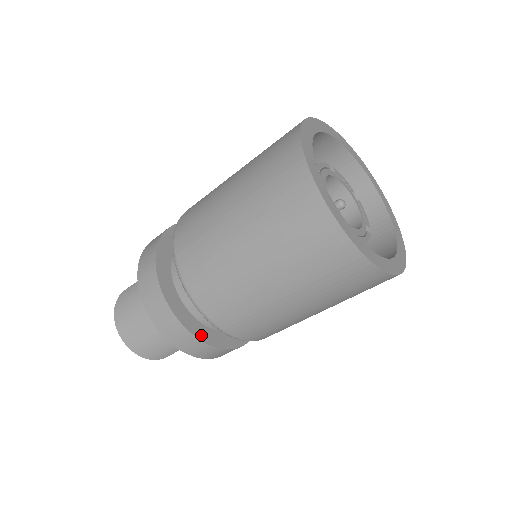
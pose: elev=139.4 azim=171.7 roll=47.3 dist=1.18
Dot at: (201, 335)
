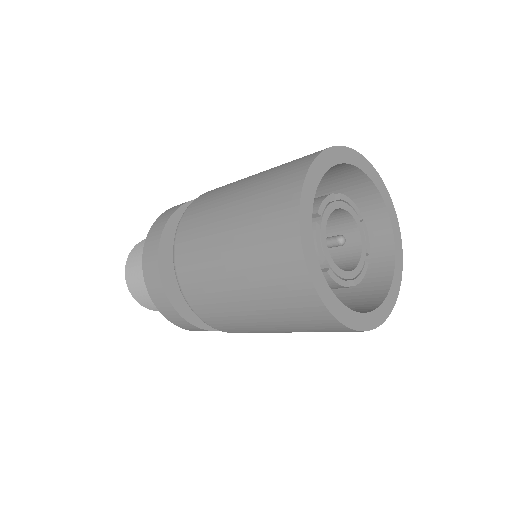
Dot at: (165, 276)
